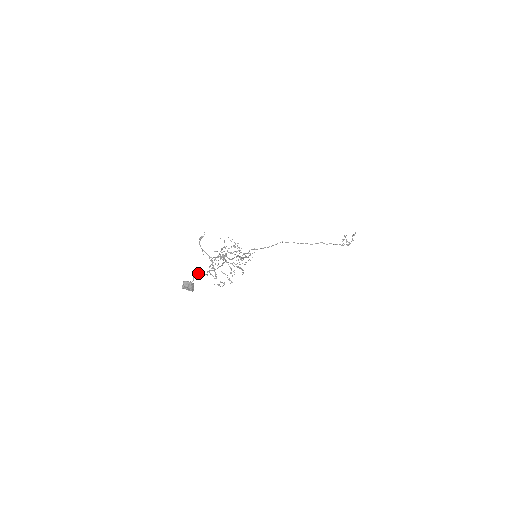
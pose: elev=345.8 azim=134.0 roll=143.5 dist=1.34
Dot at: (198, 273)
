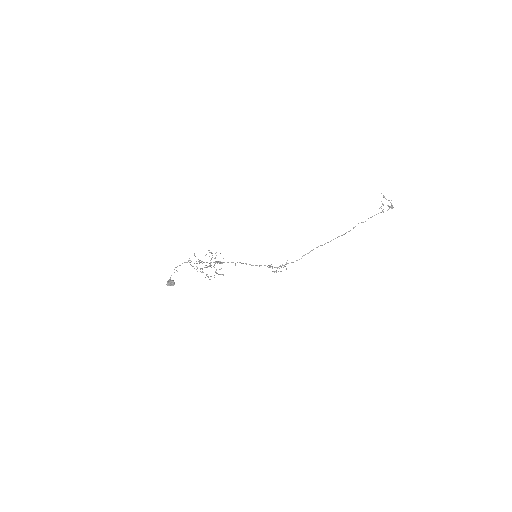
Dot at: occluded
